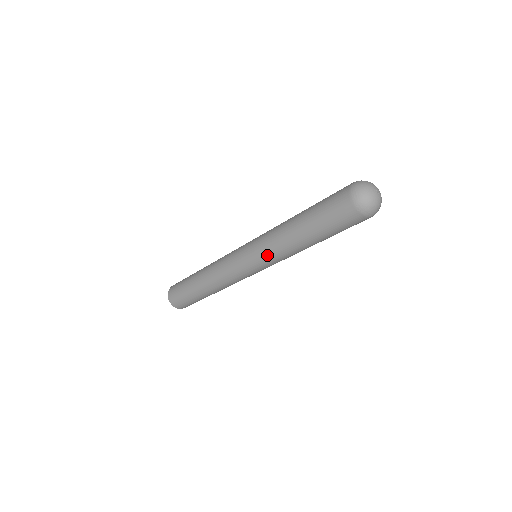
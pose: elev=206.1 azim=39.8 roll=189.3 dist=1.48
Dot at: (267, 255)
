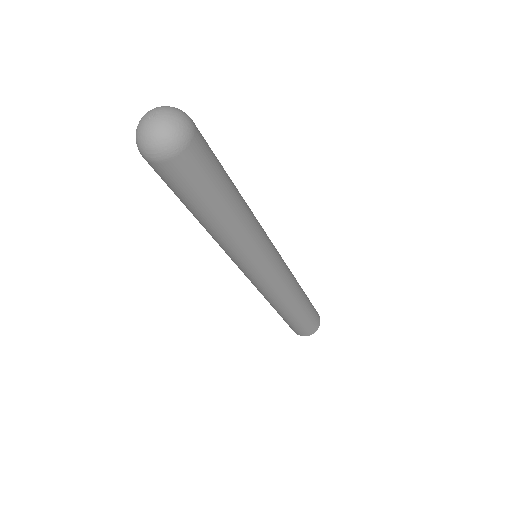
Dot at: occluded
